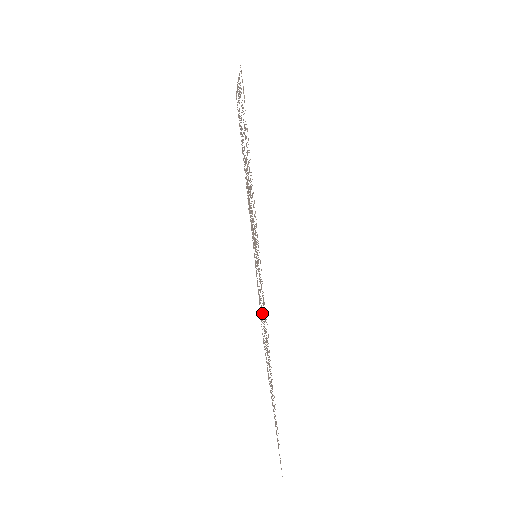
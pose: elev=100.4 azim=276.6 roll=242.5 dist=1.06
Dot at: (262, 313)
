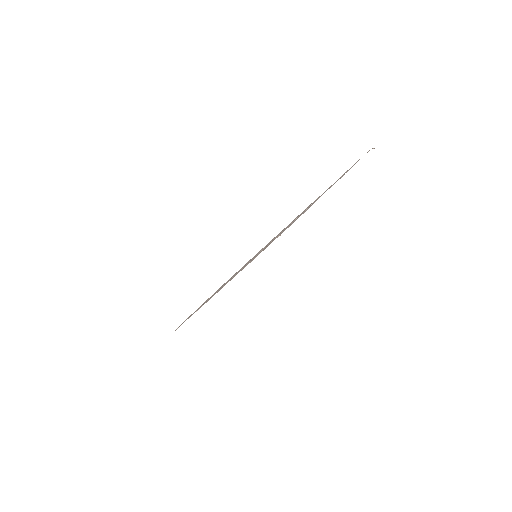
Dot at: occluded
